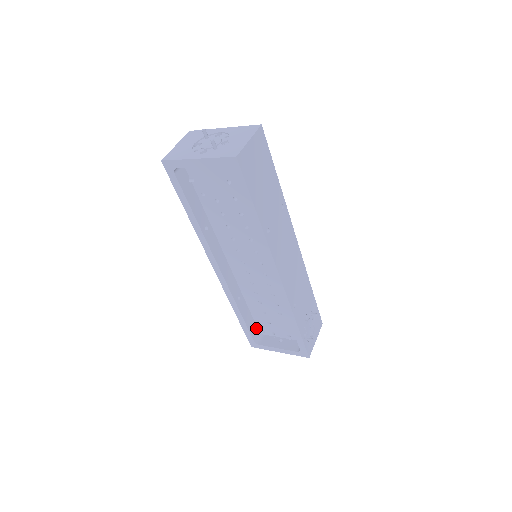
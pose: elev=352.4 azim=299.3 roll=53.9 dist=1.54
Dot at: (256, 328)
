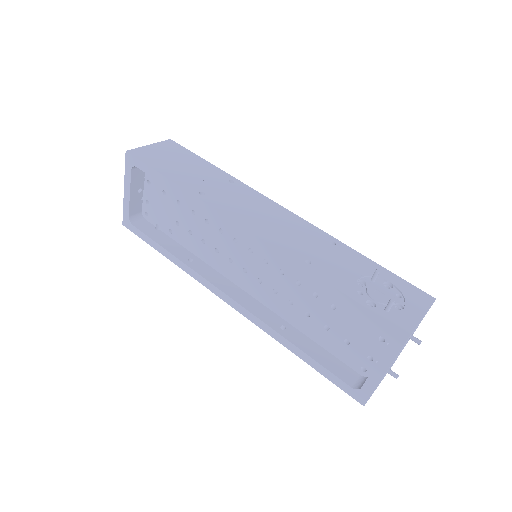
Dot at: (350, 370)
